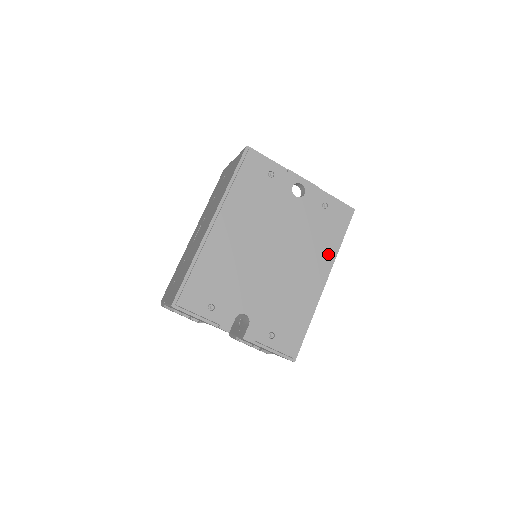
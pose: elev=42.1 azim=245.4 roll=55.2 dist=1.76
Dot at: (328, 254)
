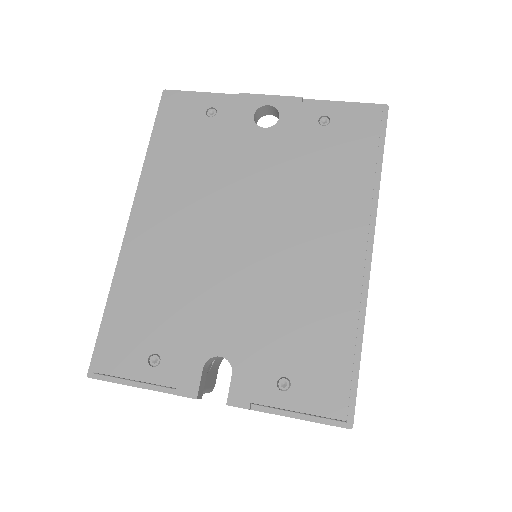
Dot at: (358, 198)
